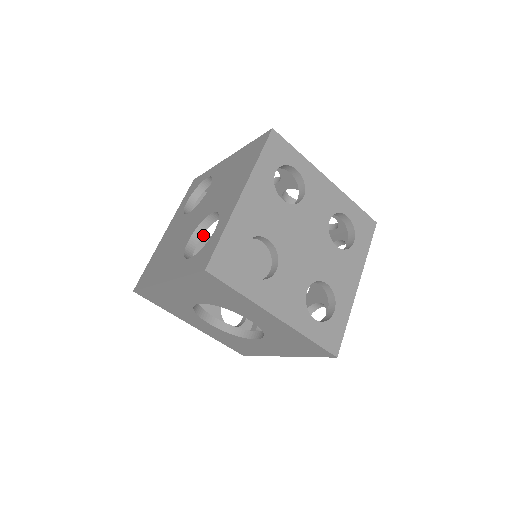
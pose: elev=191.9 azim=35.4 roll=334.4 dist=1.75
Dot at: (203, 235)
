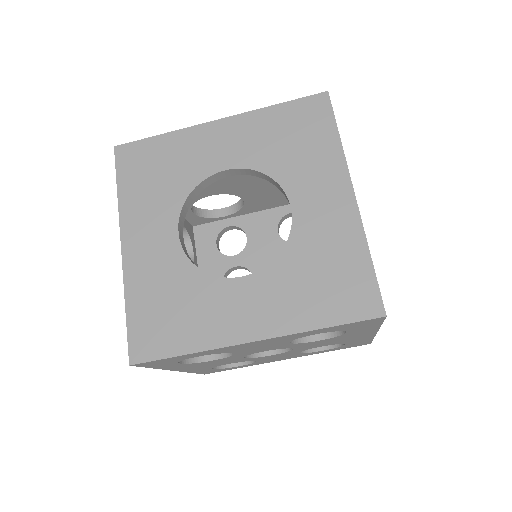
Dot at: occluded
